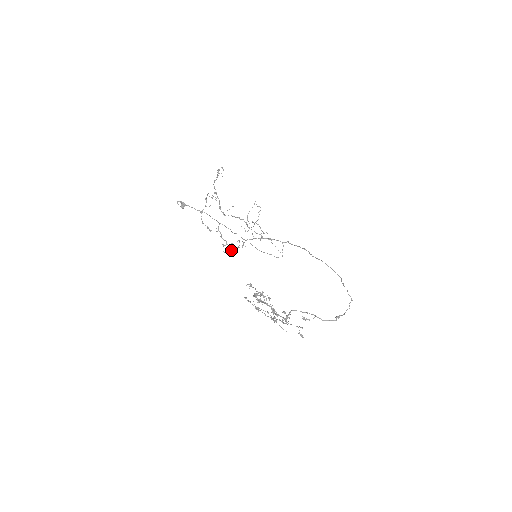
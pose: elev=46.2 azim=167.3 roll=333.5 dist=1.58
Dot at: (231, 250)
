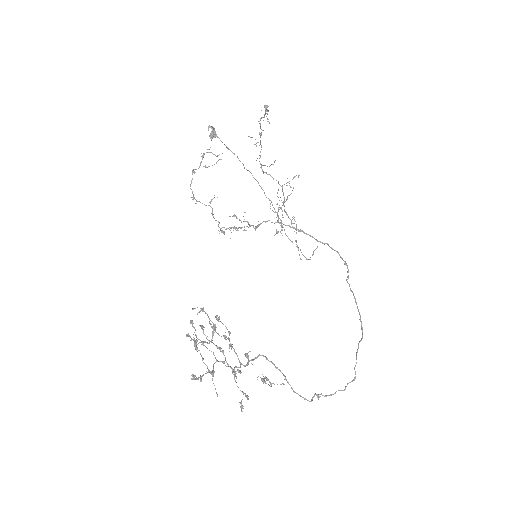
Dot at: (236, 228)
